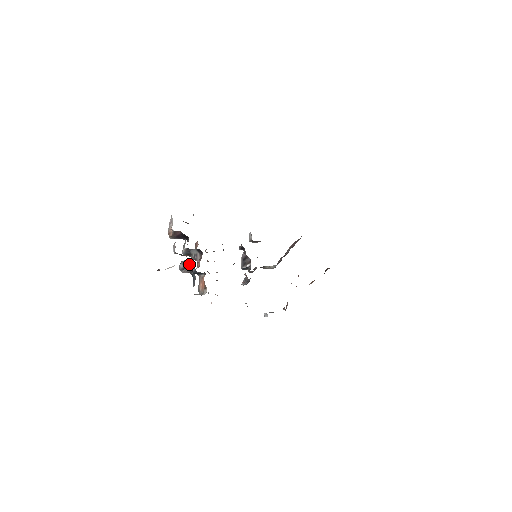
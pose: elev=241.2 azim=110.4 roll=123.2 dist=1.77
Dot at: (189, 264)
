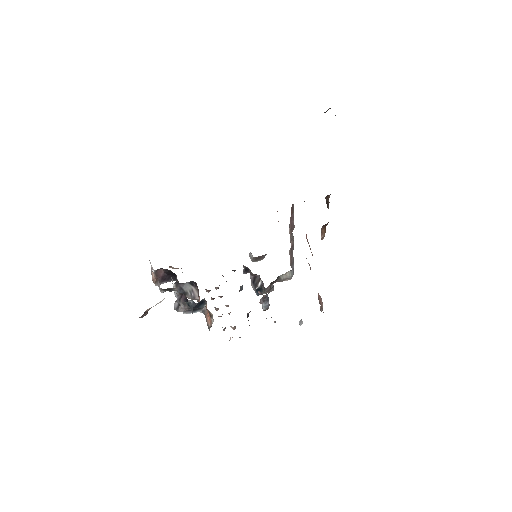
Dot at: (181, 295)
